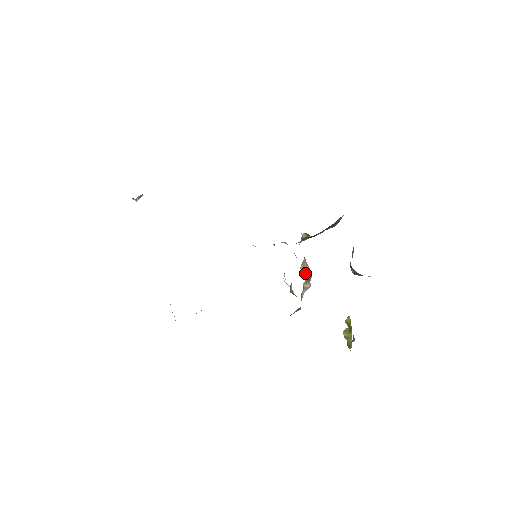
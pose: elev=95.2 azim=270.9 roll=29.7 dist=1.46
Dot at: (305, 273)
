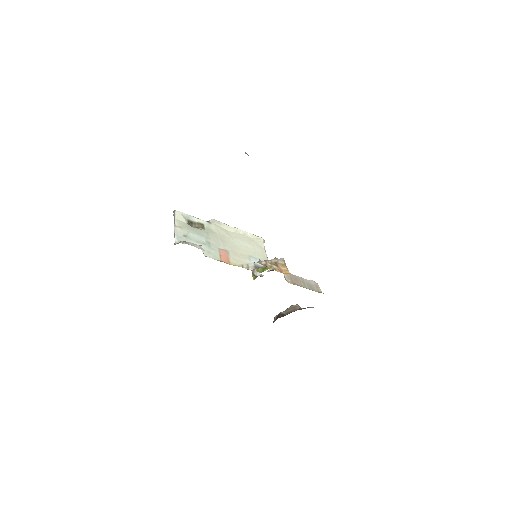
Dot at: occluded
